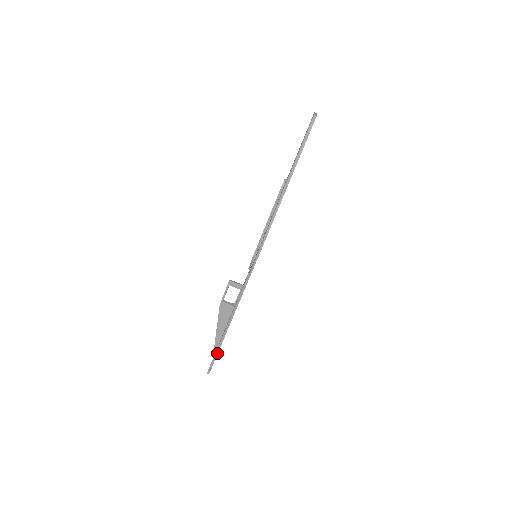
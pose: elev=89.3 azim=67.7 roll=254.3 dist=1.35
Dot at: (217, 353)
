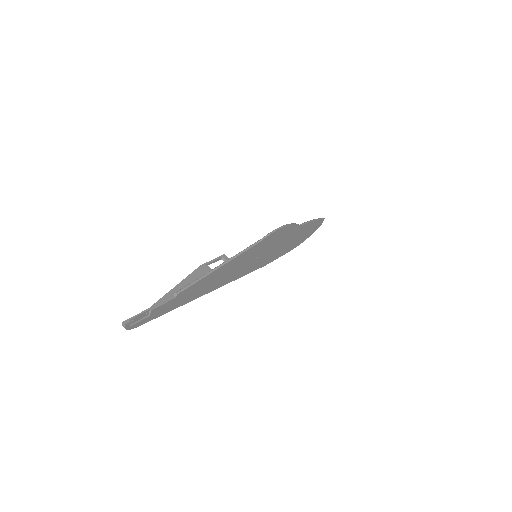
Dot at: (160, 305)
